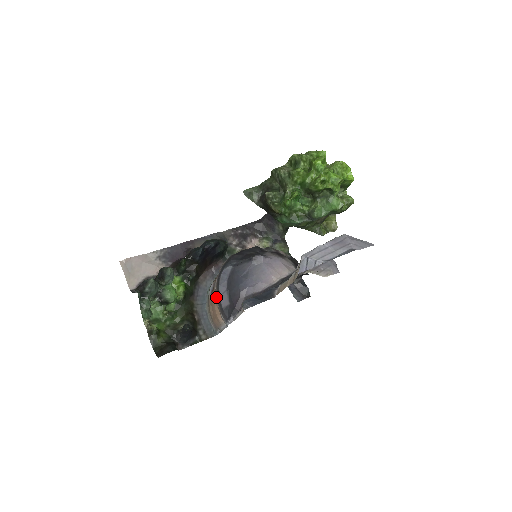
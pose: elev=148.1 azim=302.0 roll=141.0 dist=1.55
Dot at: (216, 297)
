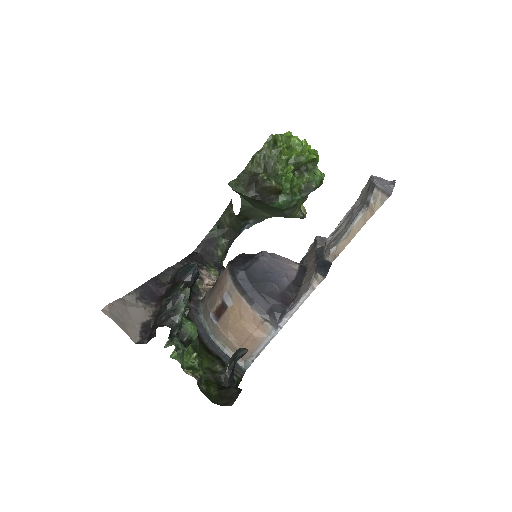
Dot at: (250, 306)
